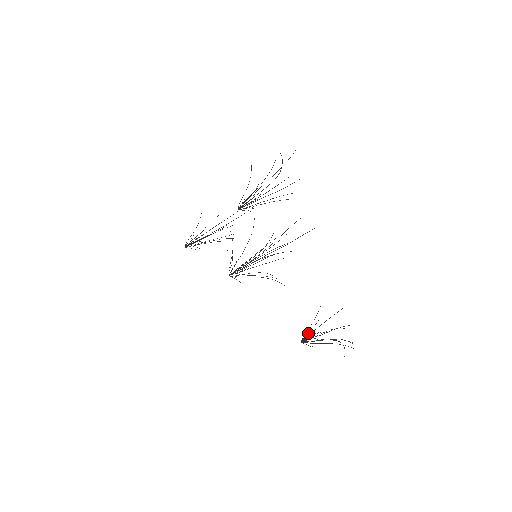
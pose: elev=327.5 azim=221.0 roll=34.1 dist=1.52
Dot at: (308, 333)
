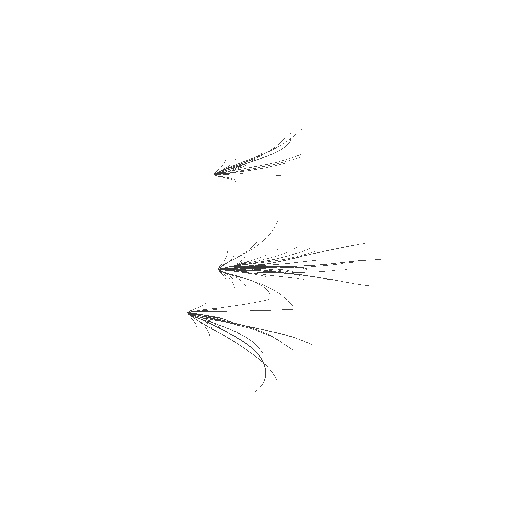
Dot at: (202, 305)
